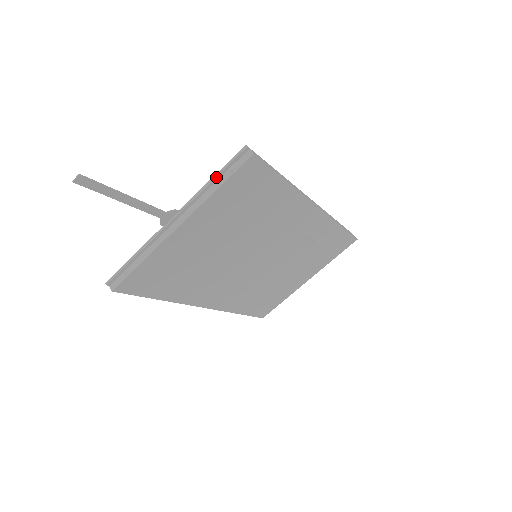
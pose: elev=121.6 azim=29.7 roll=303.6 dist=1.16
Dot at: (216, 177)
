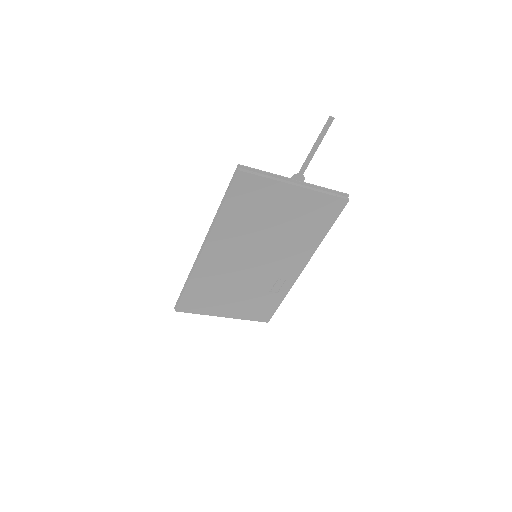
Dot at: (329, 190)
